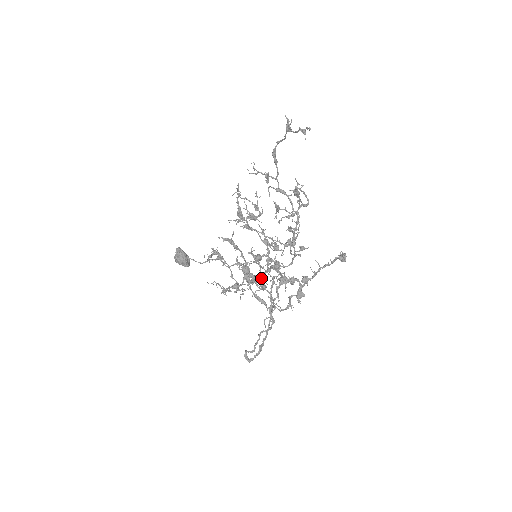
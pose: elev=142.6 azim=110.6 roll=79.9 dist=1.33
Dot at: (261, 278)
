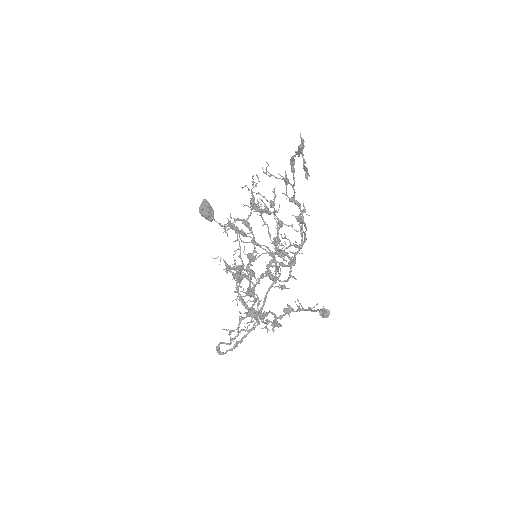
Dot at: occluded
